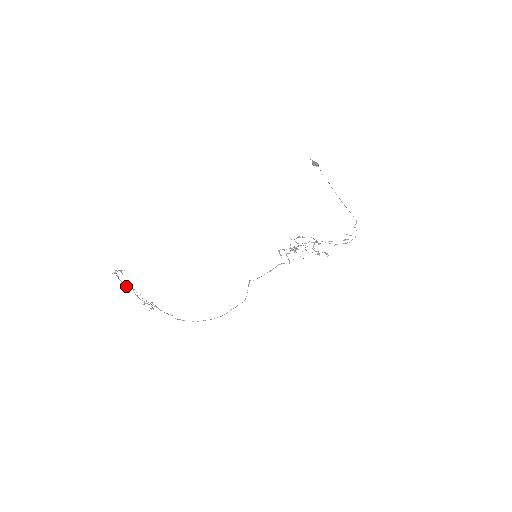
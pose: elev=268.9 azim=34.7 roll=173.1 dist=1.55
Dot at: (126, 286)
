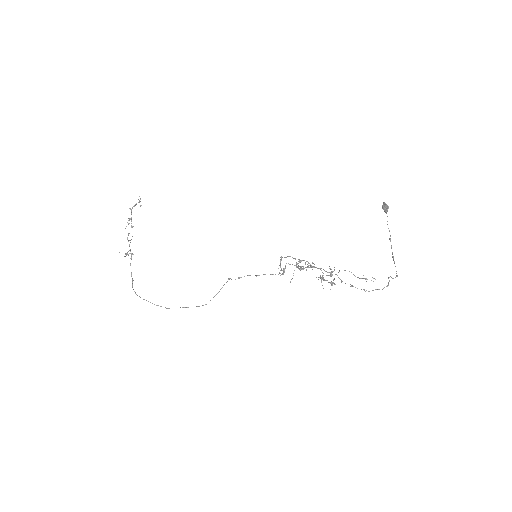
Dot at: (131, 217)
